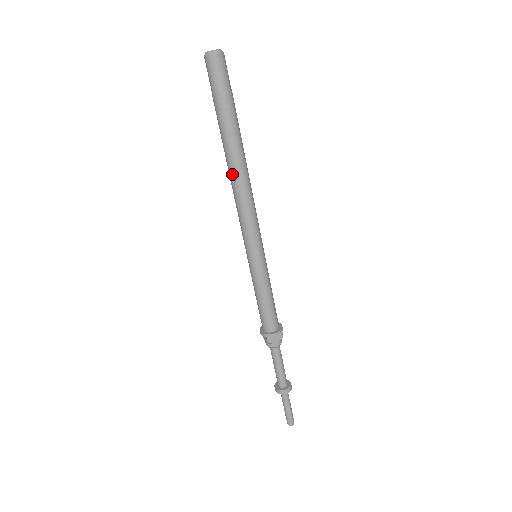
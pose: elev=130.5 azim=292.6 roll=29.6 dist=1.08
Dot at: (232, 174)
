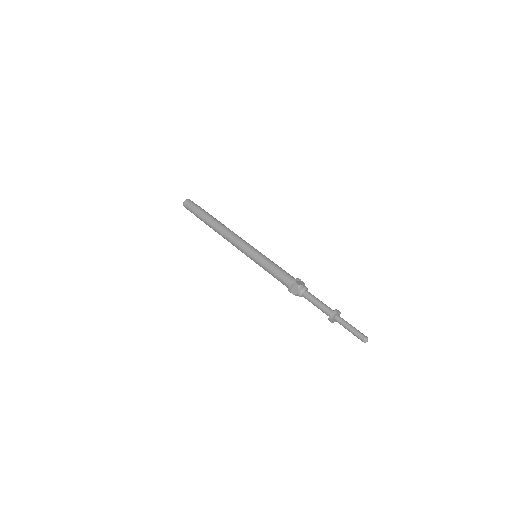
Dot at: (219, 228)
